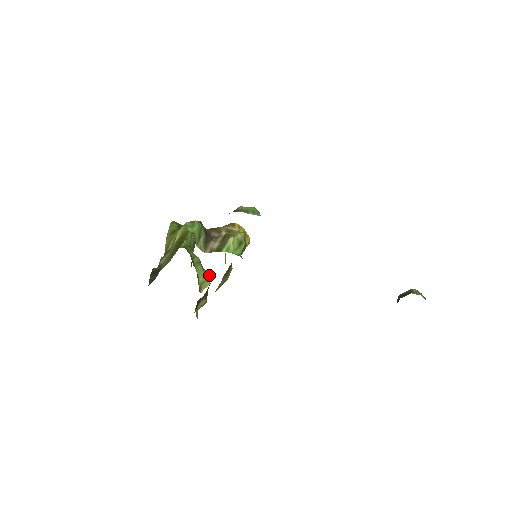
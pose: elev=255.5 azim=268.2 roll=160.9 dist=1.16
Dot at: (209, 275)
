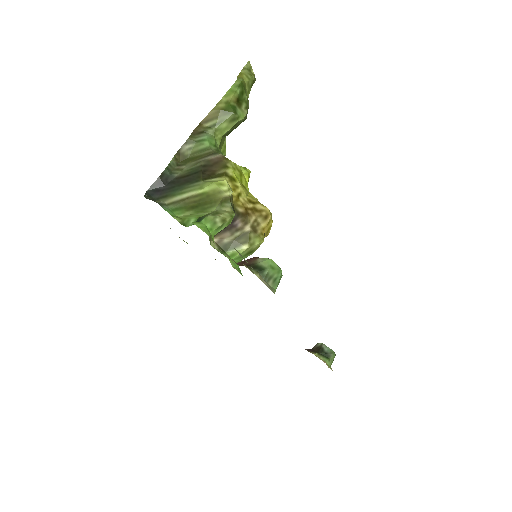
Dot at: occluded
